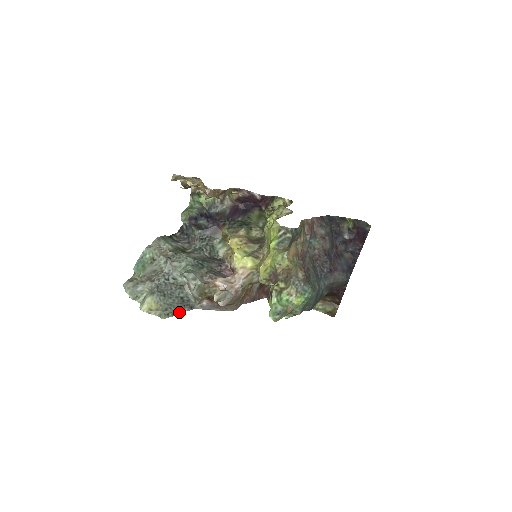
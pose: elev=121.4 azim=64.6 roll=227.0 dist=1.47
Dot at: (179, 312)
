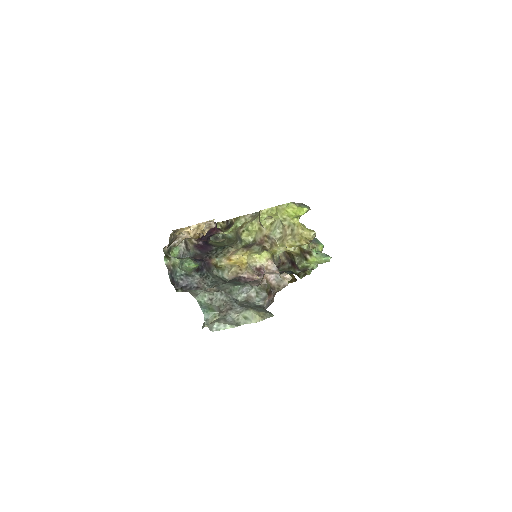
Dot at: occluded
